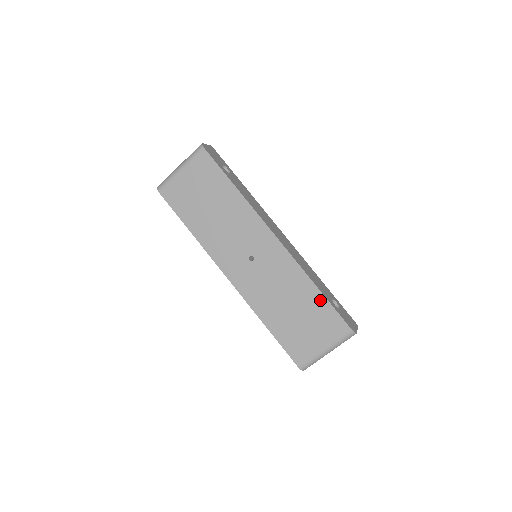
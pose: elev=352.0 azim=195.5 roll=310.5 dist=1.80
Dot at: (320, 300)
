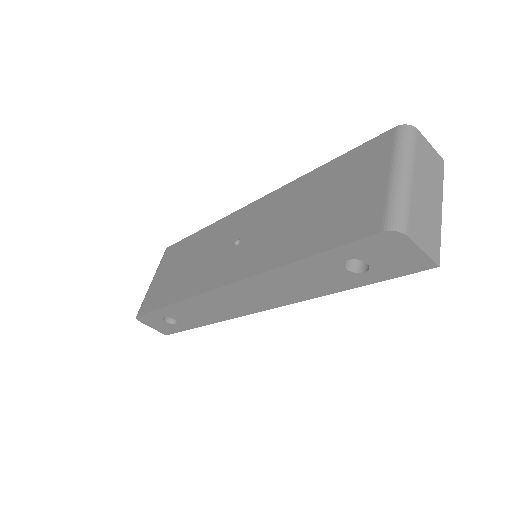
Dot at: (332, 167)
